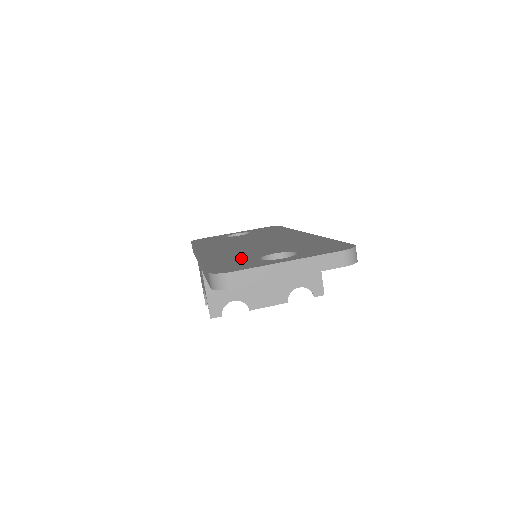
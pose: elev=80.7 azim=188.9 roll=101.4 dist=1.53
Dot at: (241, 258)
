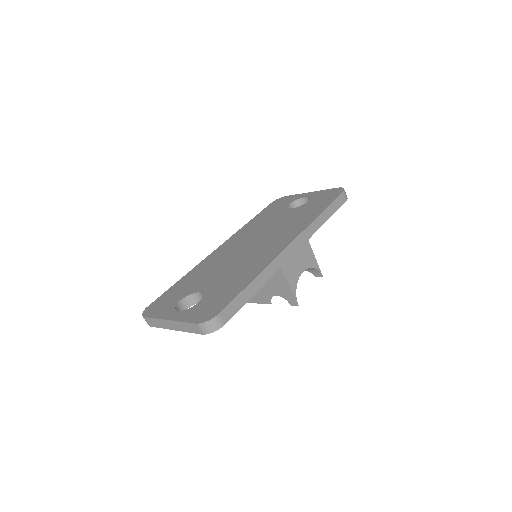
Dot at: (187, 288)
